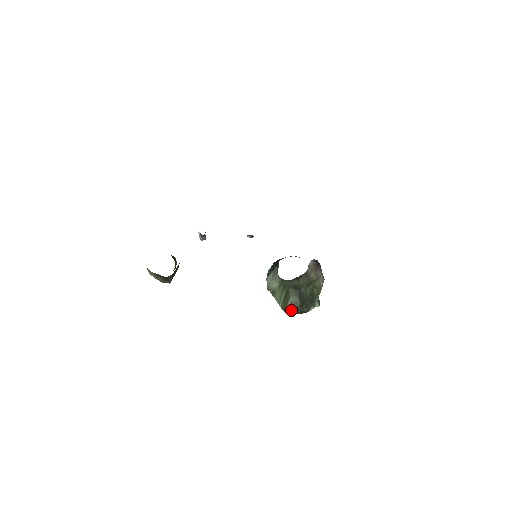
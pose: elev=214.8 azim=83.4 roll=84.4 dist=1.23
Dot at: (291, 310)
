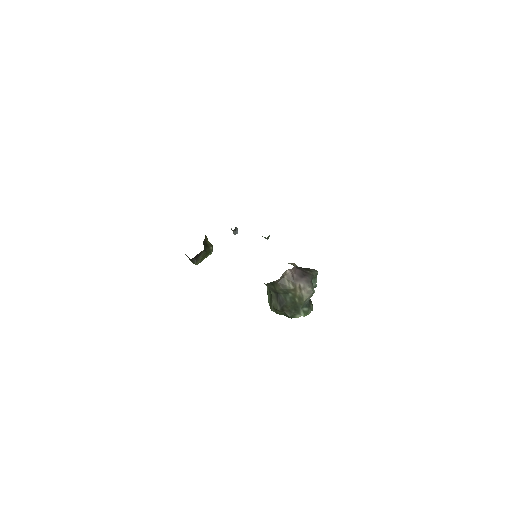
Dot at: (277, 312)
